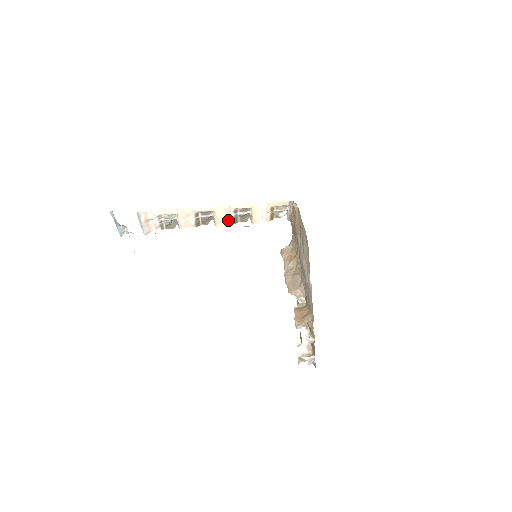
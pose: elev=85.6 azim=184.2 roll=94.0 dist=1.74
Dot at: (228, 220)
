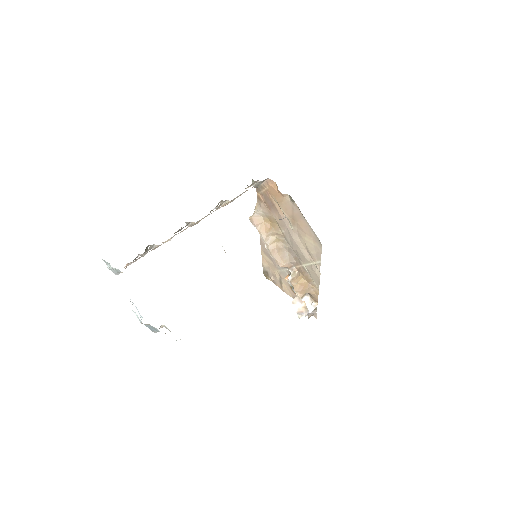
Dot at: occluded
